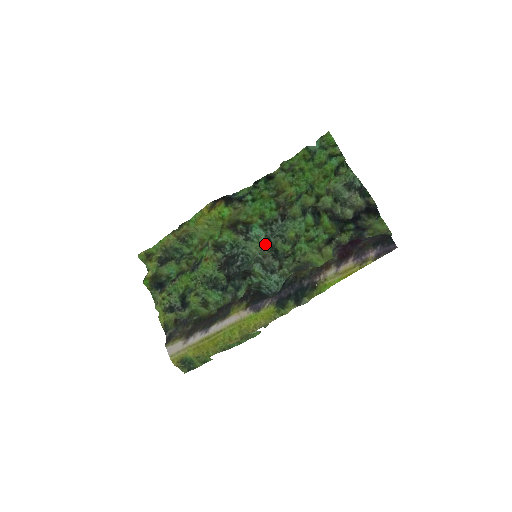
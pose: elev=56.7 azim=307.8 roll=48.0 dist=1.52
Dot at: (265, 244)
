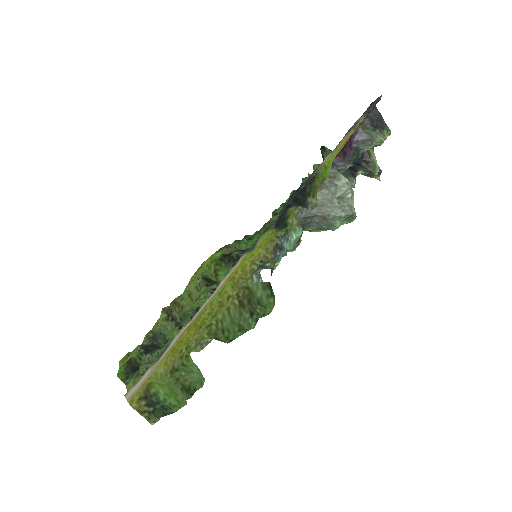
Dot at: occluded
